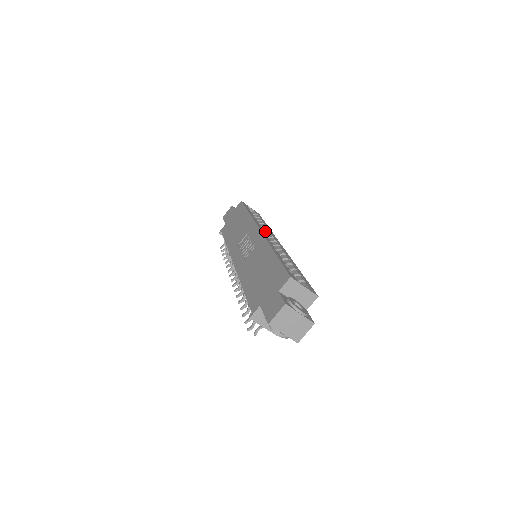
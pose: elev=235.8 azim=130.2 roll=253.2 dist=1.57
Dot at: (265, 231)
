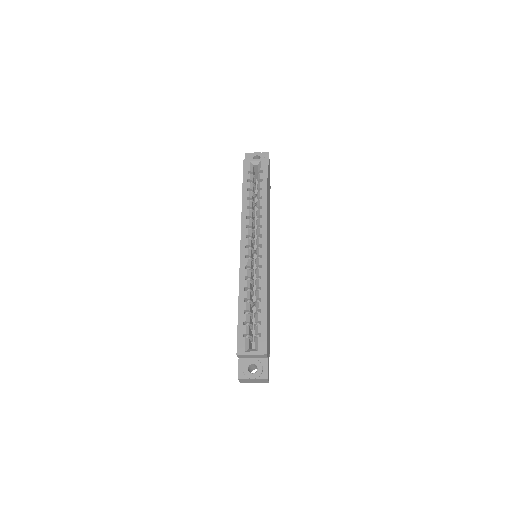
Dot at: (257, 221)
